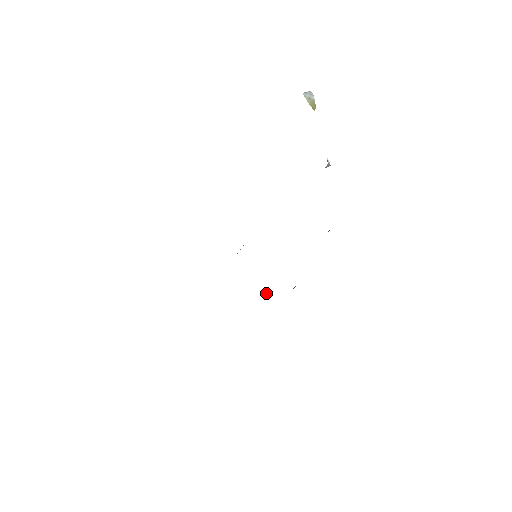
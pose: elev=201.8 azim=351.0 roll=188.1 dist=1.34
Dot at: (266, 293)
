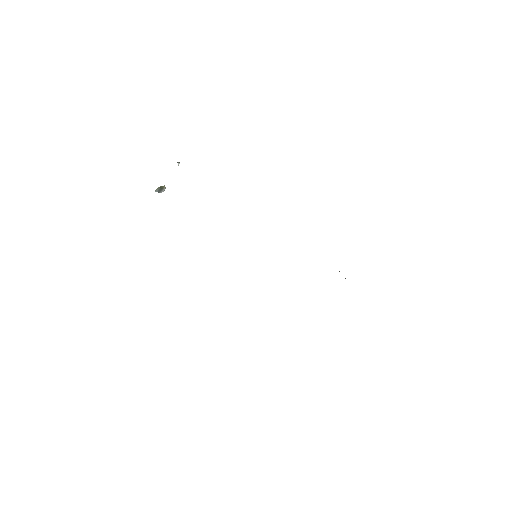
Dot at: occluded
